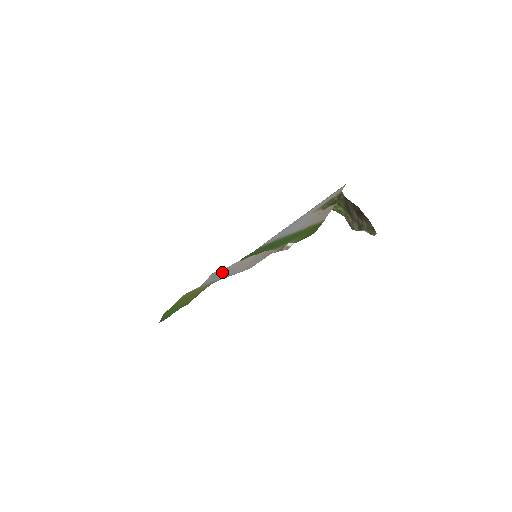
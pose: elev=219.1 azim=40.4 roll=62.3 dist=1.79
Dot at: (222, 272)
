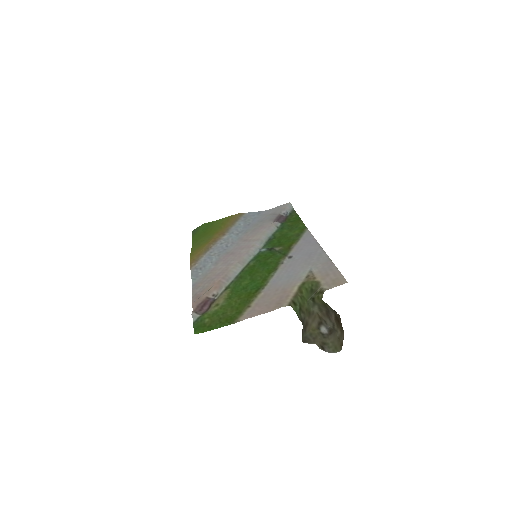
Dot at: (258, 228)
